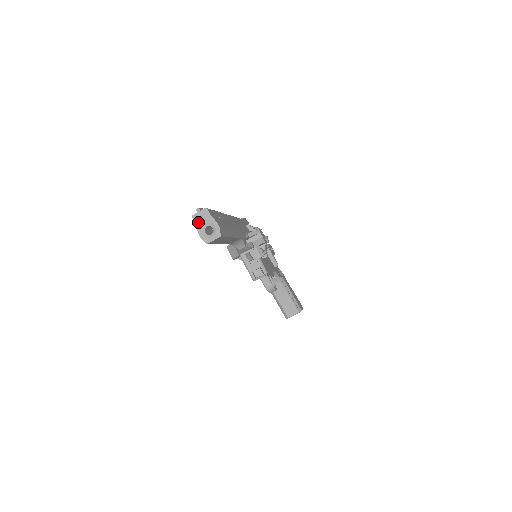
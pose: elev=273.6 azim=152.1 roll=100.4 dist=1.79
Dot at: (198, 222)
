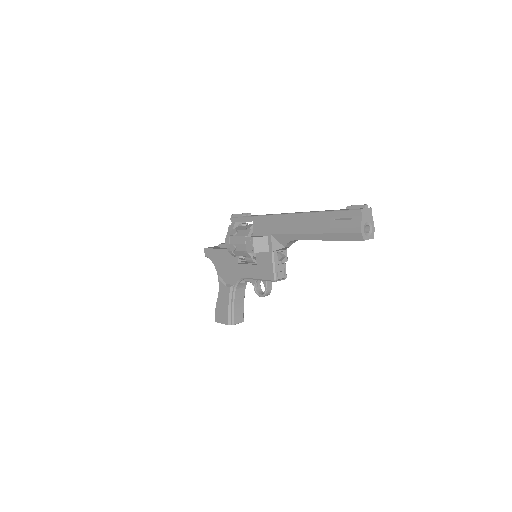
Dot at: (364, 217)
